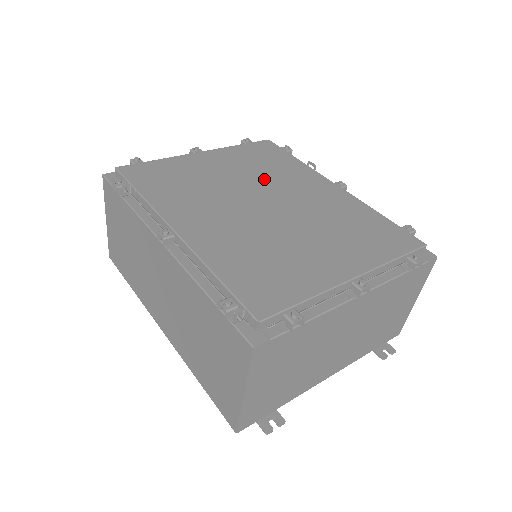
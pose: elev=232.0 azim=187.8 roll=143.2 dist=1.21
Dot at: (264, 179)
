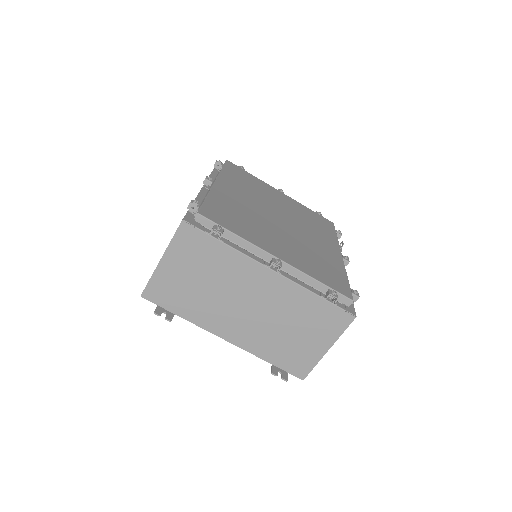
Dot at: (299, 219)
